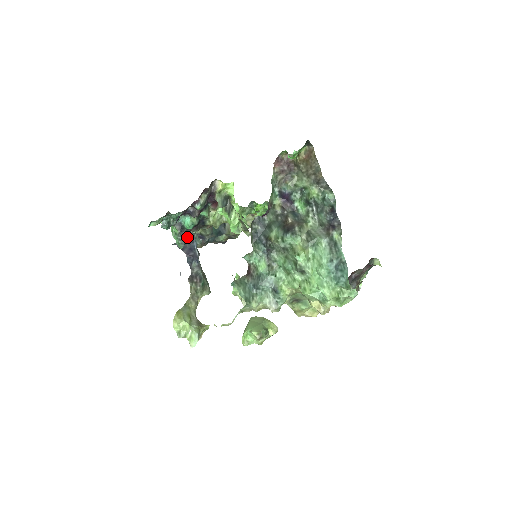
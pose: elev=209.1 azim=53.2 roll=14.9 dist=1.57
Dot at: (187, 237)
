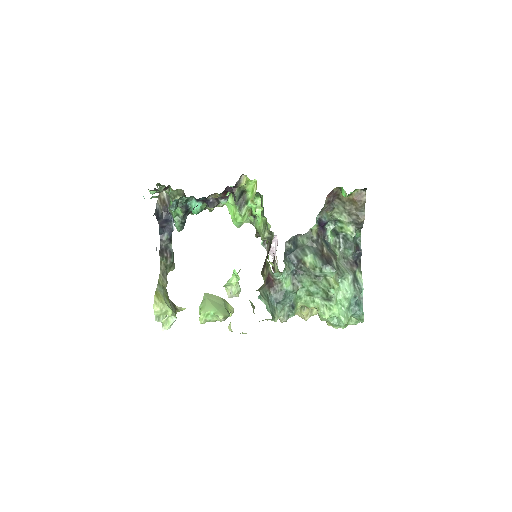
Dot at: (163, 205)
